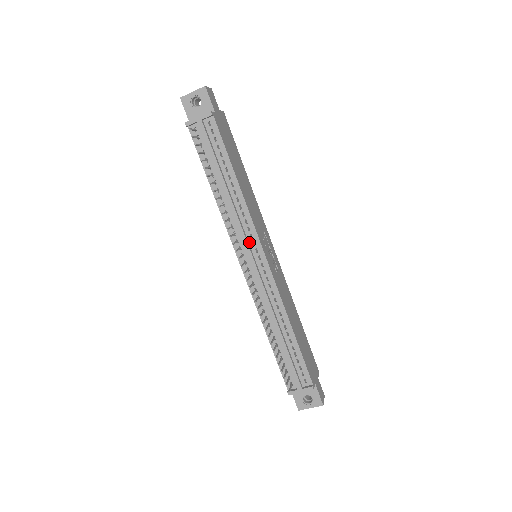
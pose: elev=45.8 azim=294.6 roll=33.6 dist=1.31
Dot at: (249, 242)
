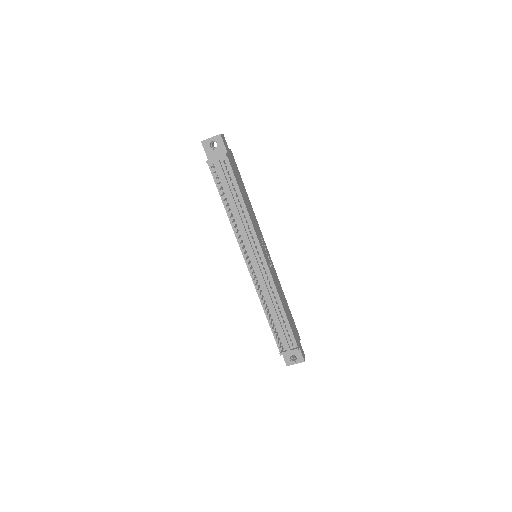
Dot at: (253, 247)
